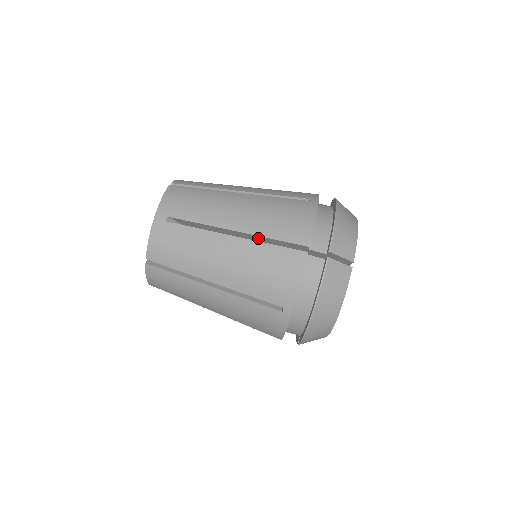
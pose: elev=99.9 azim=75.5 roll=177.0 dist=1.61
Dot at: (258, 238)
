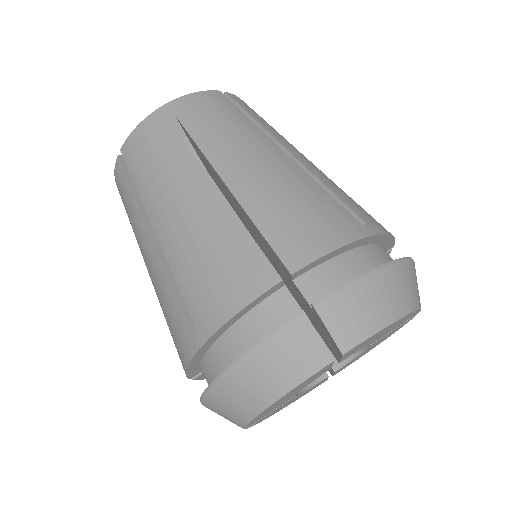
Dot at: (246, 215)
